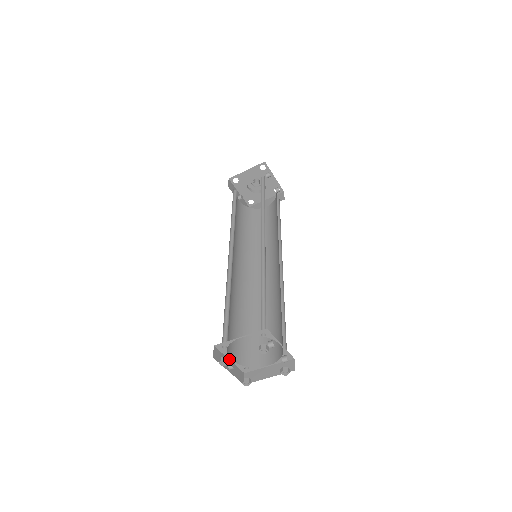
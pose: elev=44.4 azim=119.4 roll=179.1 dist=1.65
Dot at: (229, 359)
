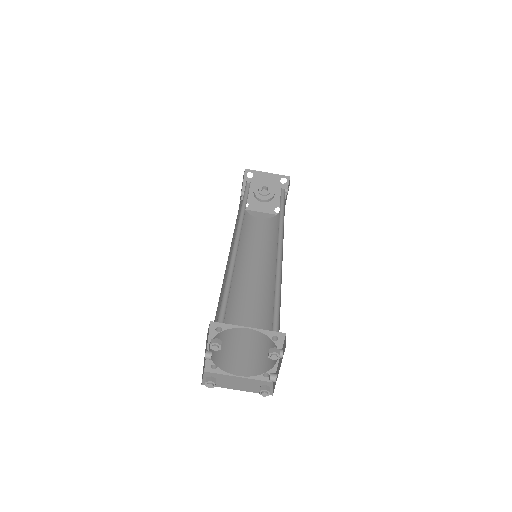
Dot at: (207, 346)
